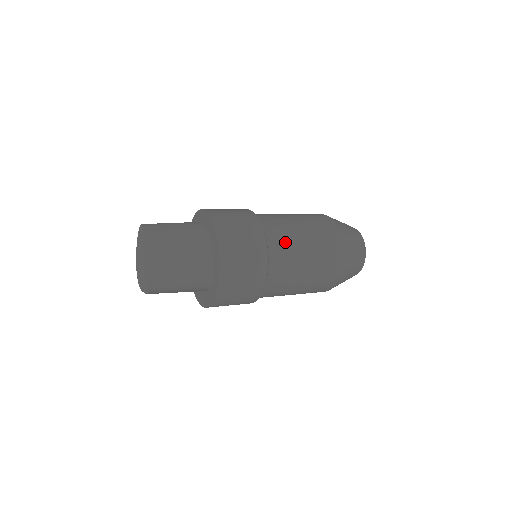
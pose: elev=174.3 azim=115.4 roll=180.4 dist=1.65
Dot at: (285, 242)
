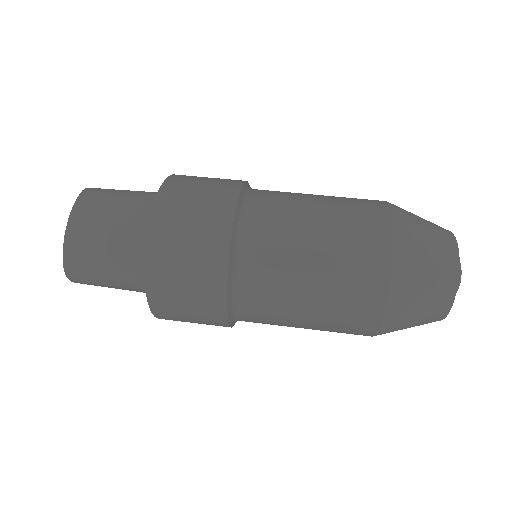
Dot at: (272, 244)
